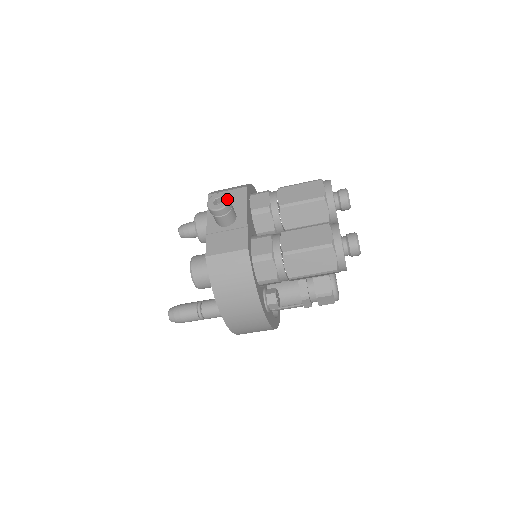
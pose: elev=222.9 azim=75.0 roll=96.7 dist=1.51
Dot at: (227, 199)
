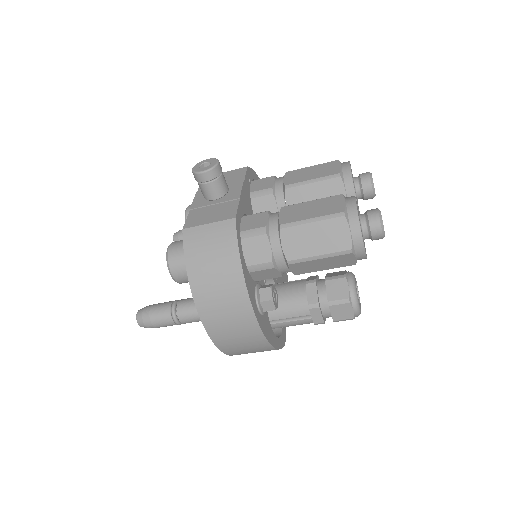
Dot at: (216, 162)
